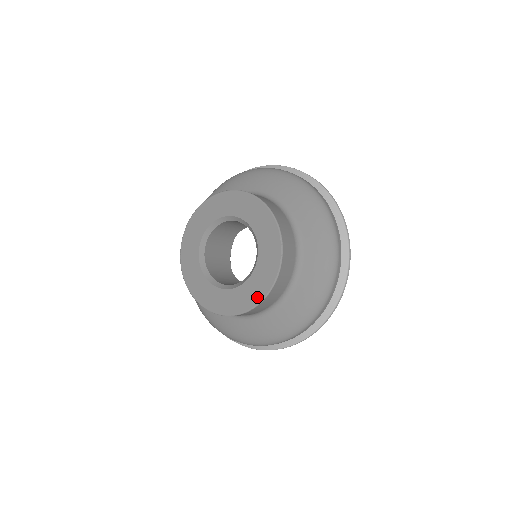
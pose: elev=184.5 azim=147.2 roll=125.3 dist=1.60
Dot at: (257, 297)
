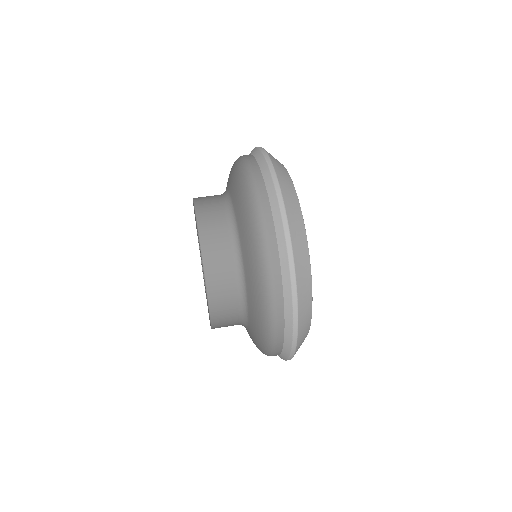
Dot at: occluded
